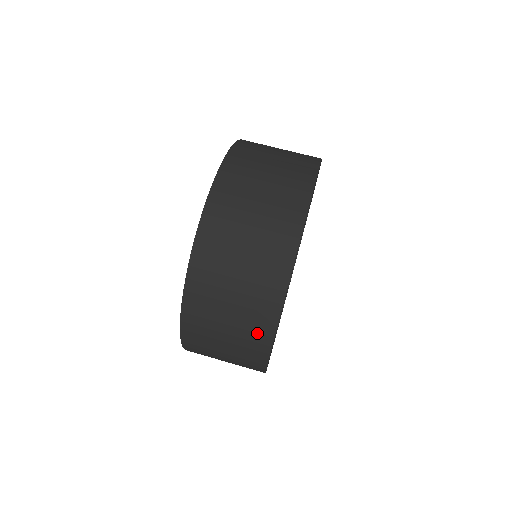
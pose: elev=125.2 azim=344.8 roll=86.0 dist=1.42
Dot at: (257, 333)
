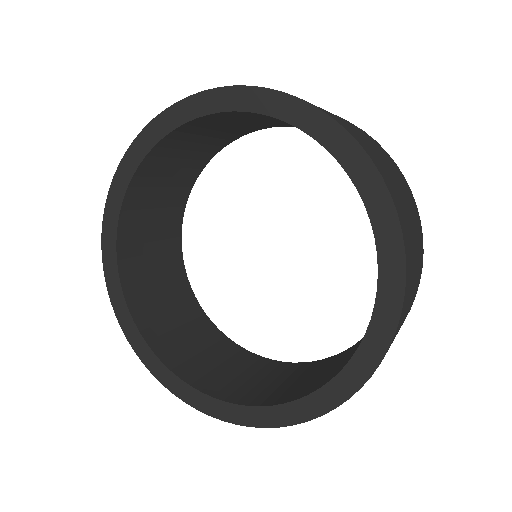
Dot at: occluded
